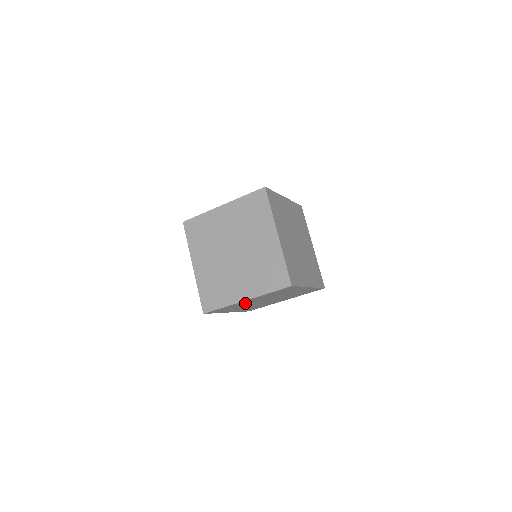
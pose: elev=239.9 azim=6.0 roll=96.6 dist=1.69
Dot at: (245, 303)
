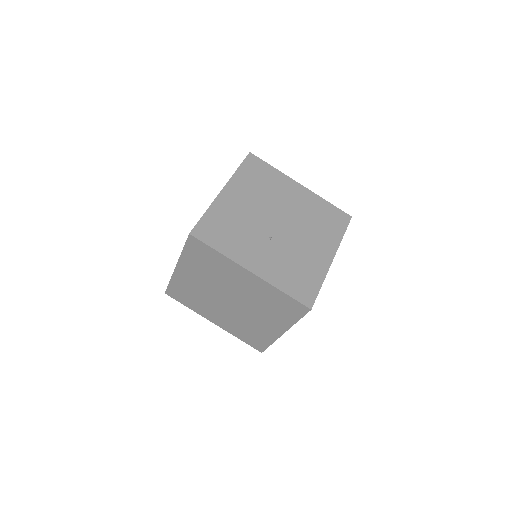
Dot at: (194, 286)
